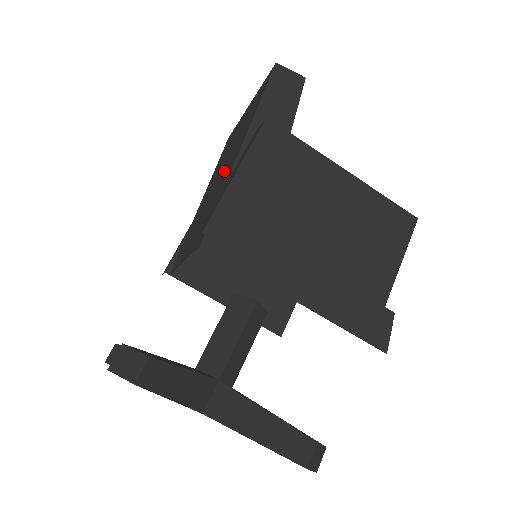
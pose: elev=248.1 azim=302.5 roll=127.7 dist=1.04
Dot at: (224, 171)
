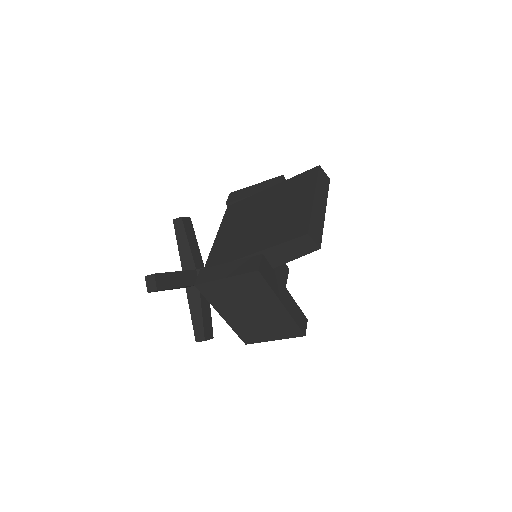
Dot at: (255, 232)
